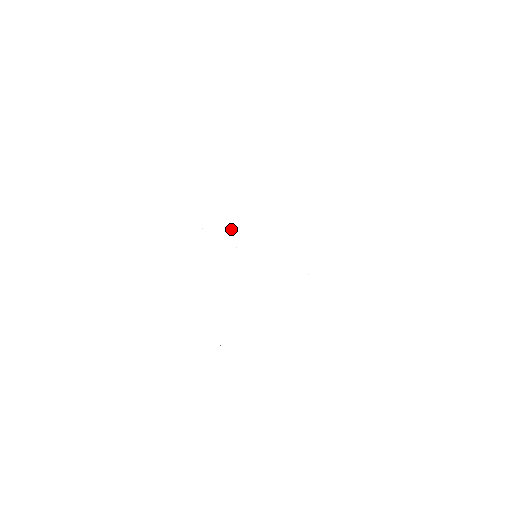
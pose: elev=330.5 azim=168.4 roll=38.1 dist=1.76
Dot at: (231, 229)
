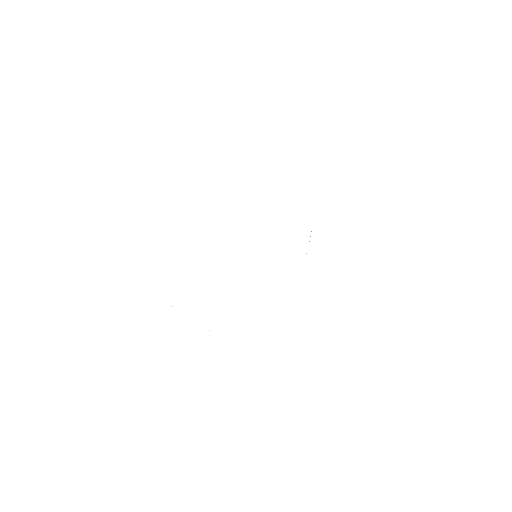
Dot at: occluded
